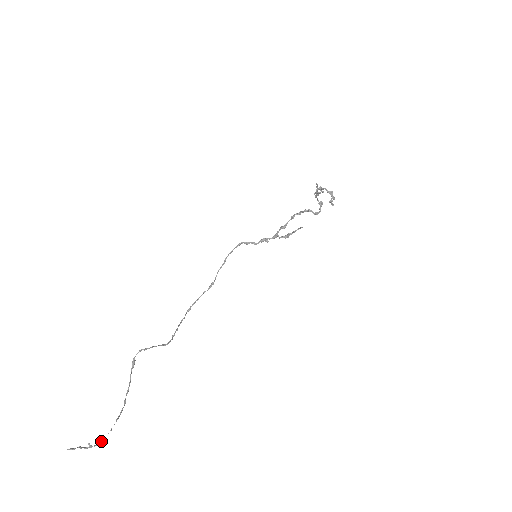
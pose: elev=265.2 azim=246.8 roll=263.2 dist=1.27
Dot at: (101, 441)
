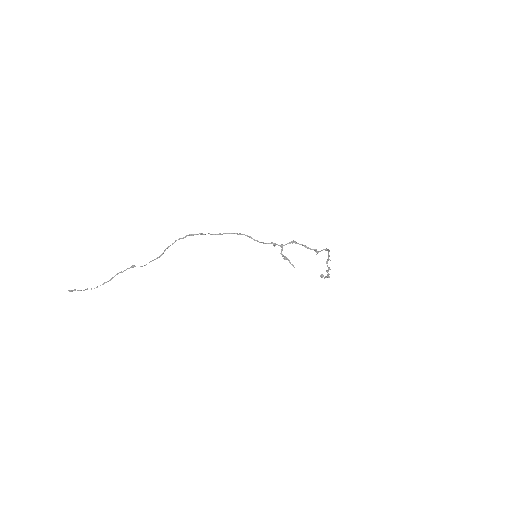
Dot at: occluded
